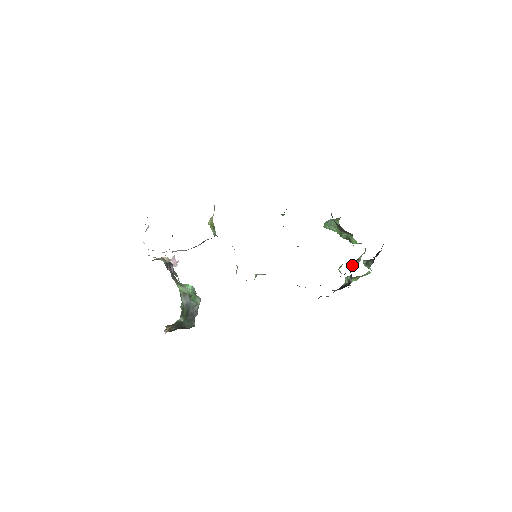
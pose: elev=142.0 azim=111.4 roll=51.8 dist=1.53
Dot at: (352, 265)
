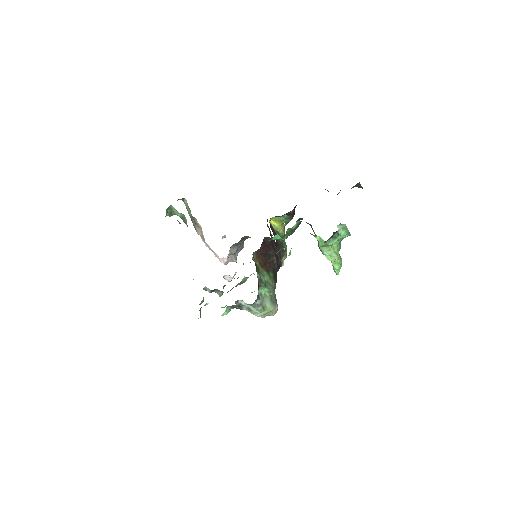
Dot at: occluded
